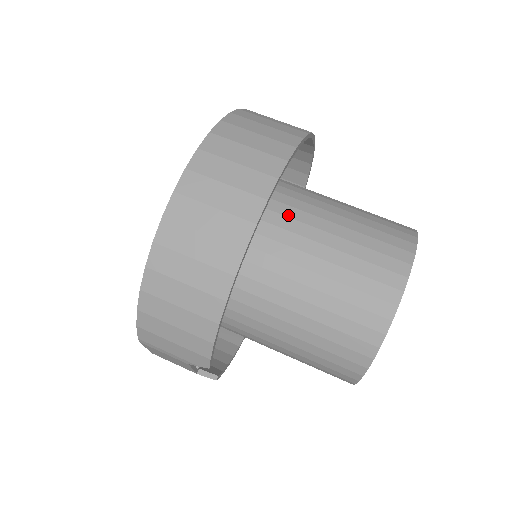
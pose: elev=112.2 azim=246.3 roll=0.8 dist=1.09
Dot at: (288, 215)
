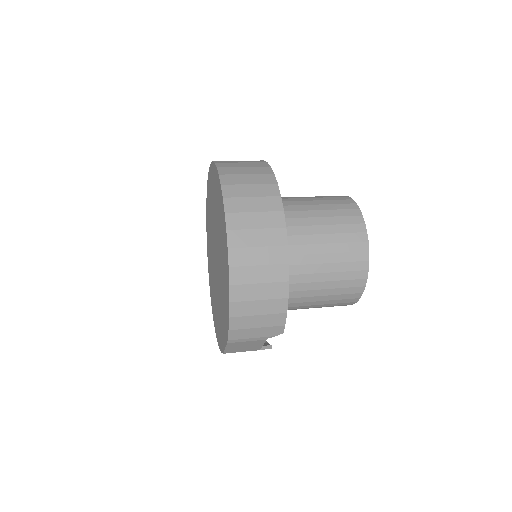
Dot at: occluded
